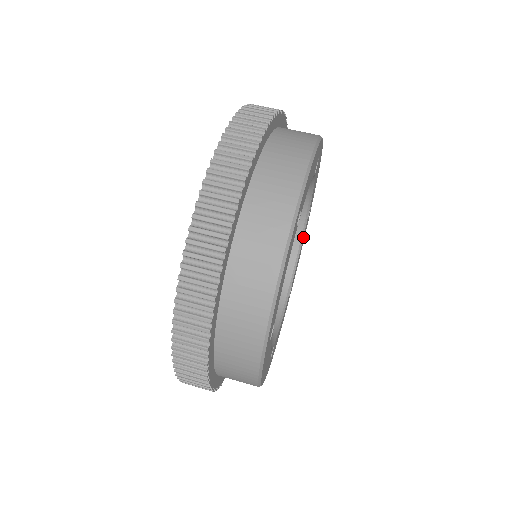
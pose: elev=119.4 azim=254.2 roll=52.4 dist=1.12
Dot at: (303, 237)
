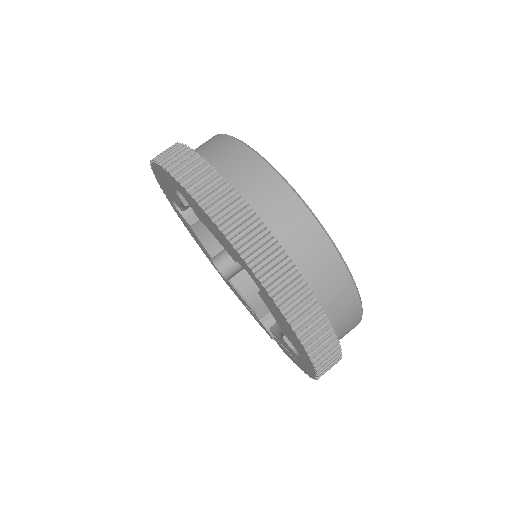
Dot at: occluded
